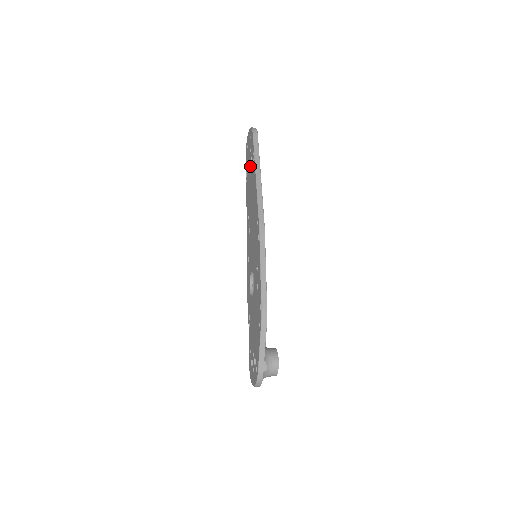
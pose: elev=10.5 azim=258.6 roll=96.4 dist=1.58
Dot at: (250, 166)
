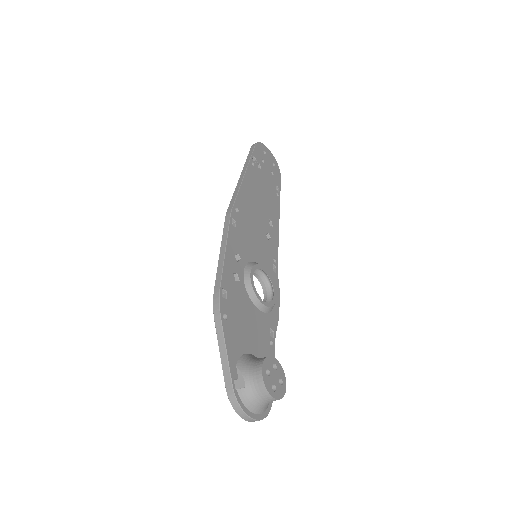
Dot at: occluded
